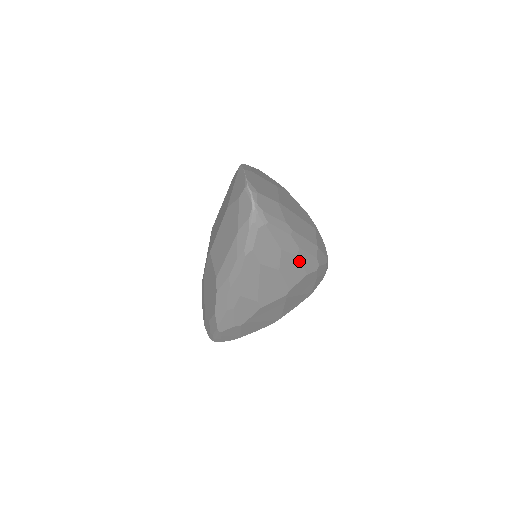
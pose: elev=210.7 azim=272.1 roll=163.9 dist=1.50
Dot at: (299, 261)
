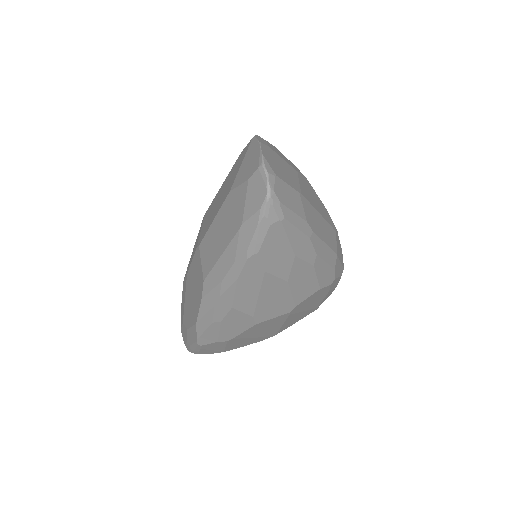
Dot at: (314, 272)
